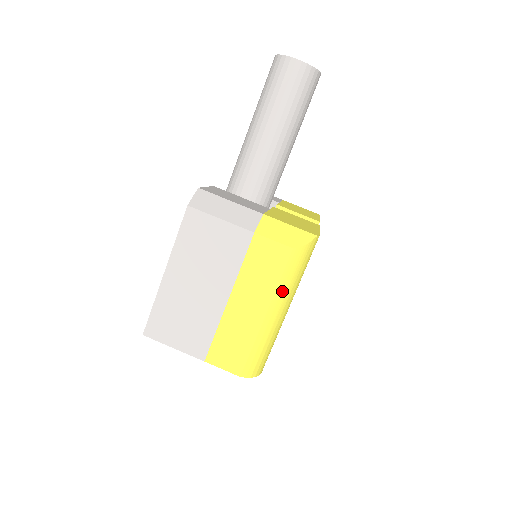
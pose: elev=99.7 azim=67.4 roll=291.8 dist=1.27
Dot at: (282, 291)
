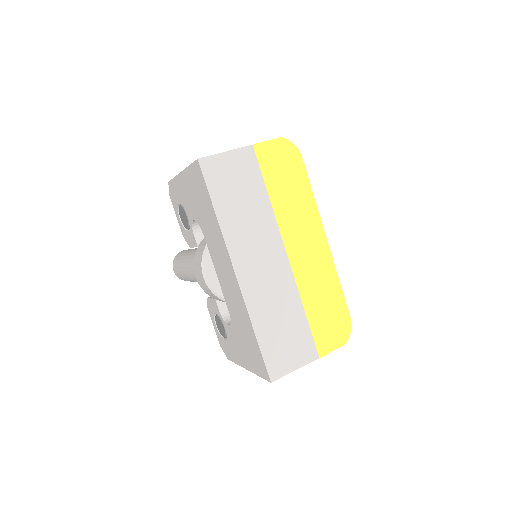
Dot at: occluded
